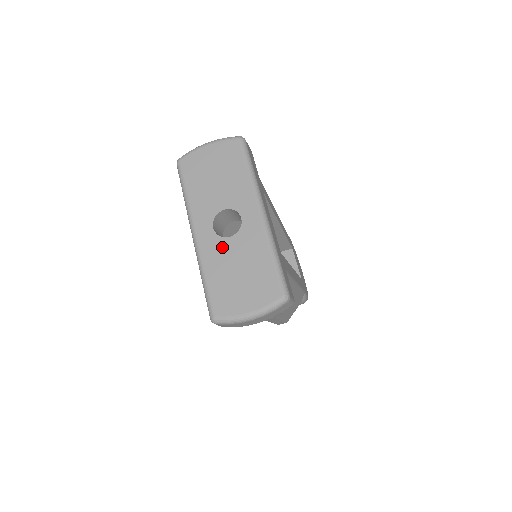
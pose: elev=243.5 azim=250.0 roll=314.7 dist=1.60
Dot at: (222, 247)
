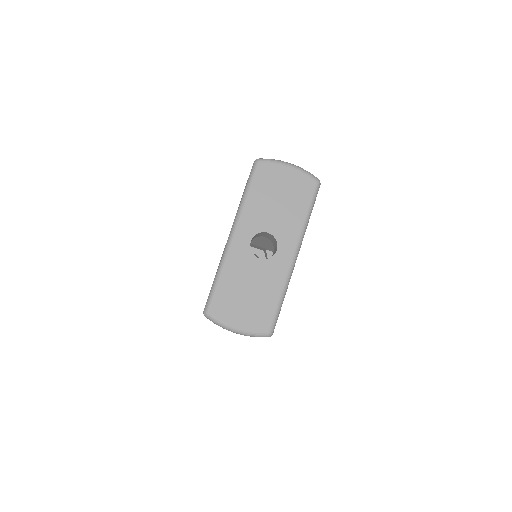
Dot at: (248, 262)
